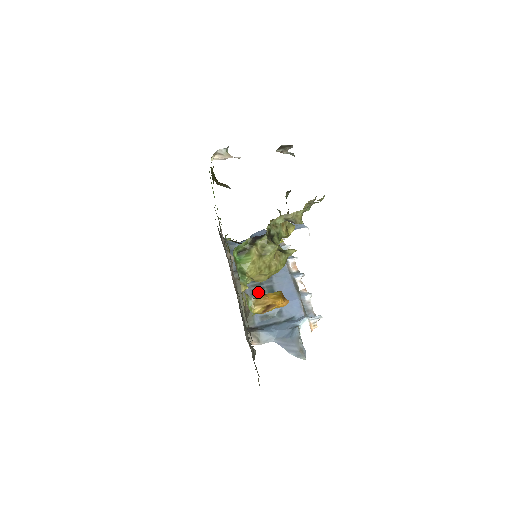
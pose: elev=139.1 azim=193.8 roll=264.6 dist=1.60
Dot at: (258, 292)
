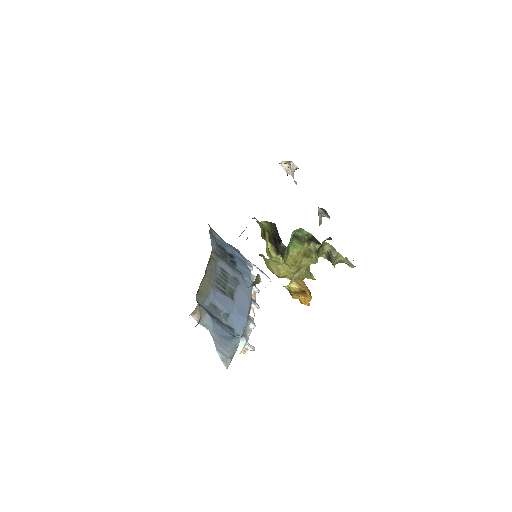
Dot at: (221, 284)
